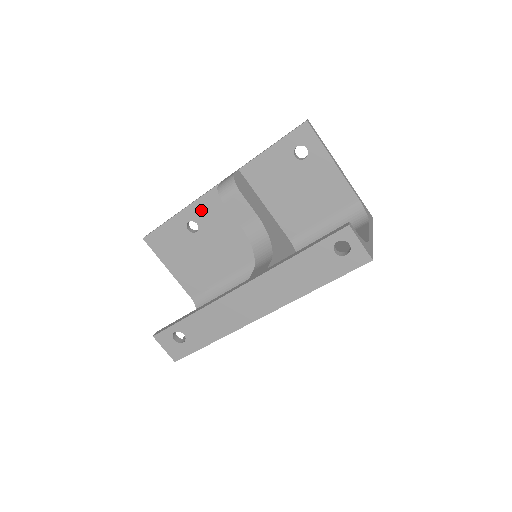
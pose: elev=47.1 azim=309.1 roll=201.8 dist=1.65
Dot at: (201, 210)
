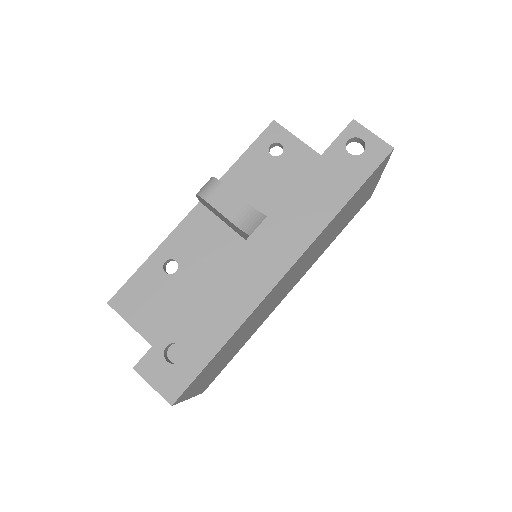
Dot at: (179, 242)
